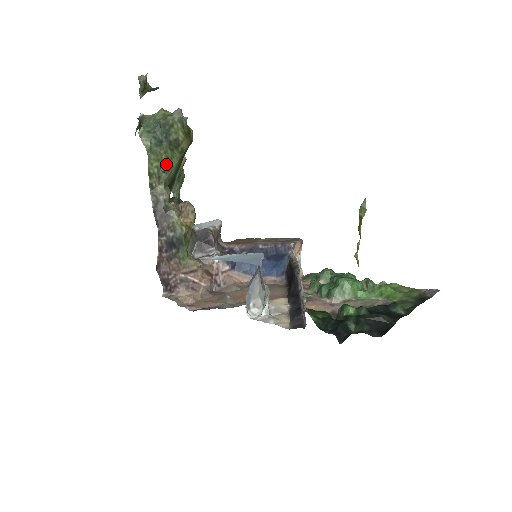
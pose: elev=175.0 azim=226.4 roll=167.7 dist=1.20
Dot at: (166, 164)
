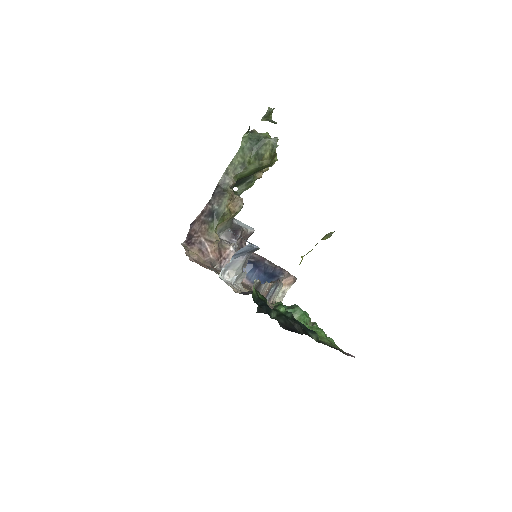
Dot at: (246, 164)
